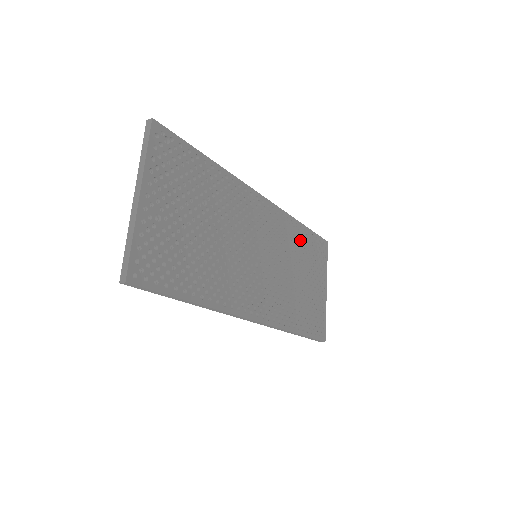
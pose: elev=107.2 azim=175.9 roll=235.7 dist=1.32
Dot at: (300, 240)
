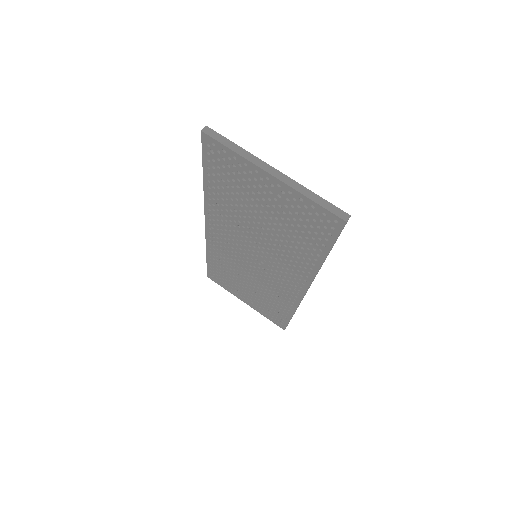
Dot at: occluded
